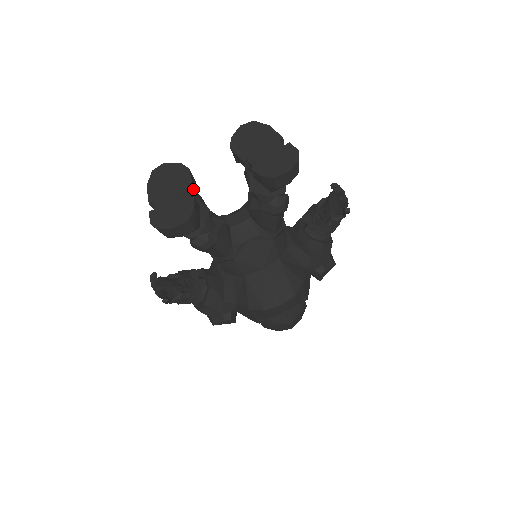
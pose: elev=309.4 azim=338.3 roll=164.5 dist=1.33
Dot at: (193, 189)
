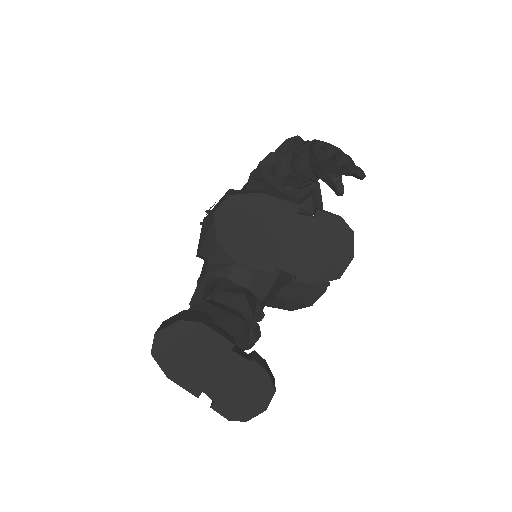
Dot at: (233, 343)
